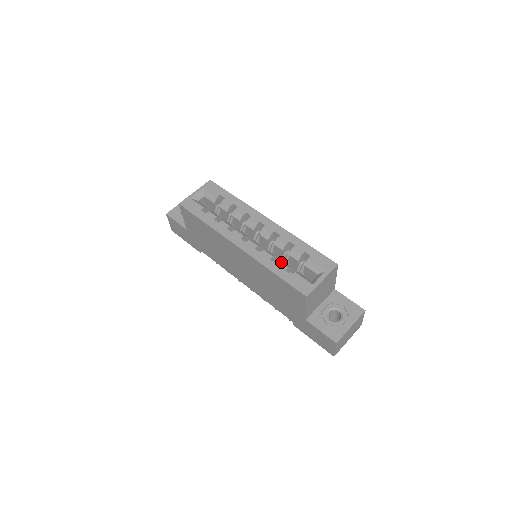
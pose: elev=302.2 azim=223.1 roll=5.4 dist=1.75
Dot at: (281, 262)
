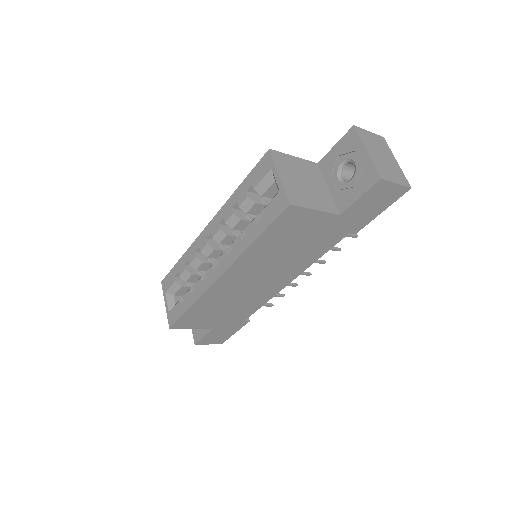
Dot at: (247, 227)
